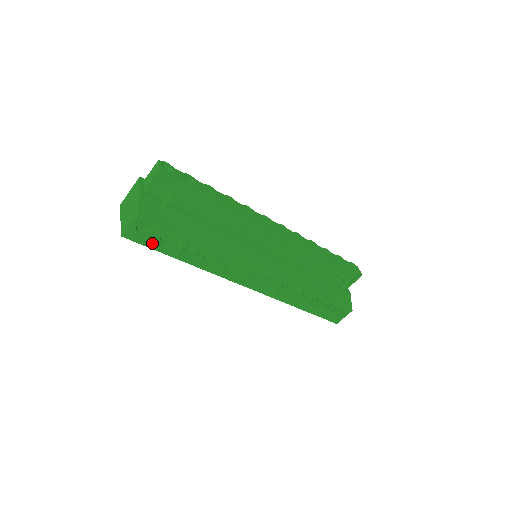
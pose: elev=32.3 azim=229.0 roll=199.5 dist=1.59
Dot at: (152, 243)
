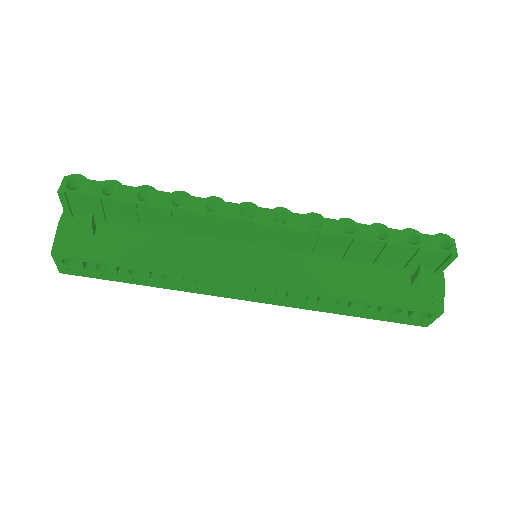
Dot at: (95, 274)
